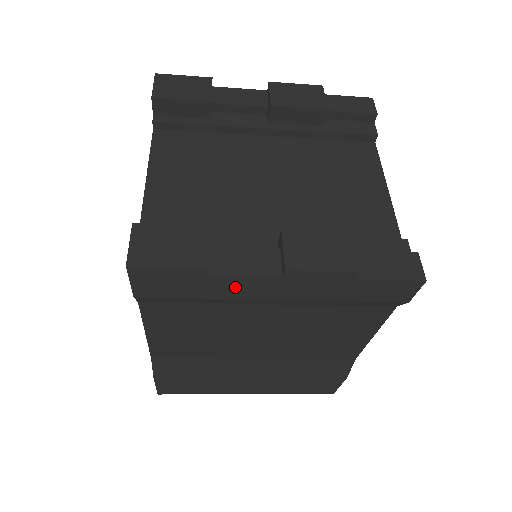
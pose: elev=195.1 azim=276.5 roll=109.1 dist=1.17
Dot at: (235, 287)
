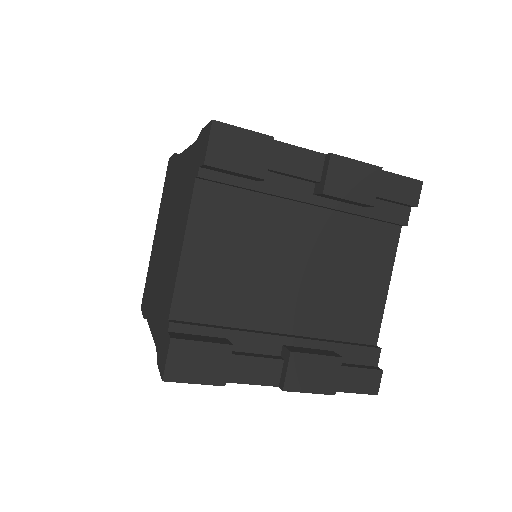
Dot at: occluded
